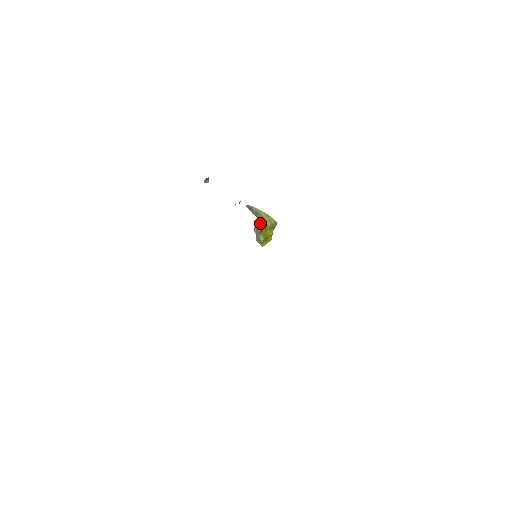
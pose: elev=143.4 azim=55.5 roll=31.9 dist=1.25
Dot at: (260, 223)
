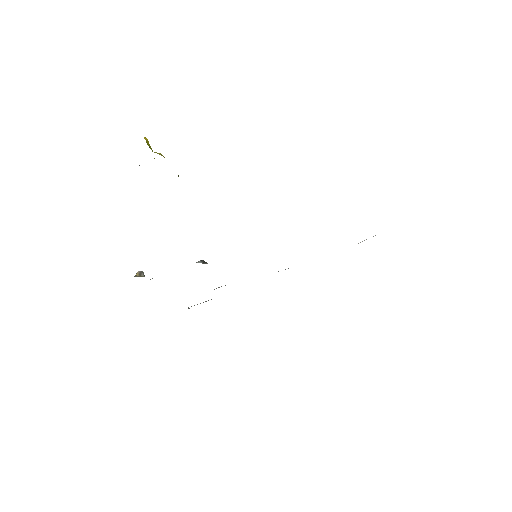
Dot at: occluded
